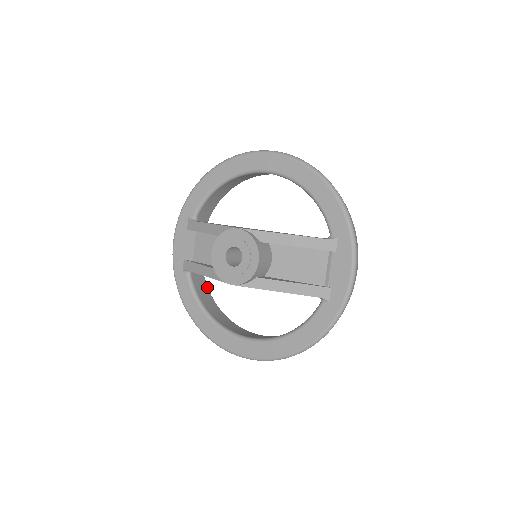
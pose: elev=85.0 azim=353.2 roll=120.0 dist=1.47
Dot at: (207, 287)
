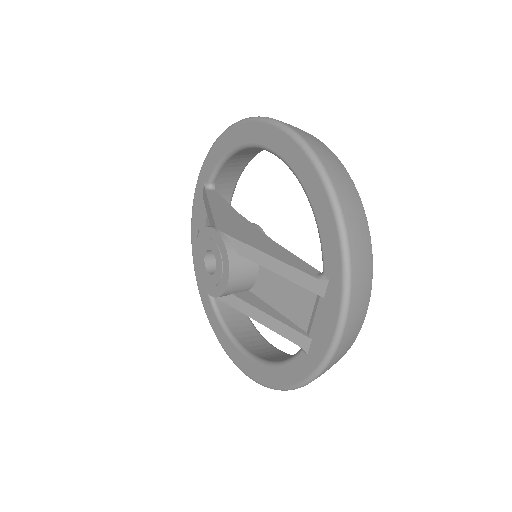
Dot at: occluded
